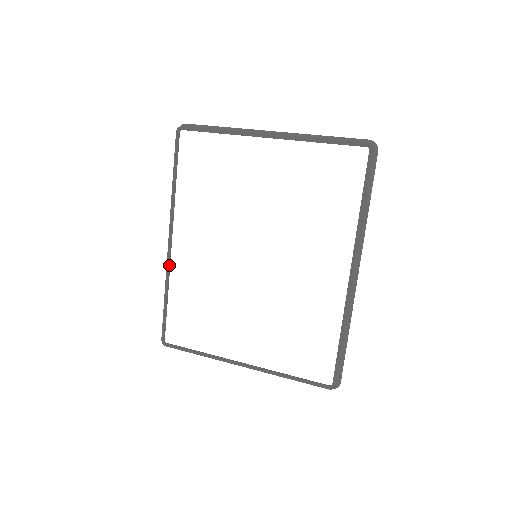
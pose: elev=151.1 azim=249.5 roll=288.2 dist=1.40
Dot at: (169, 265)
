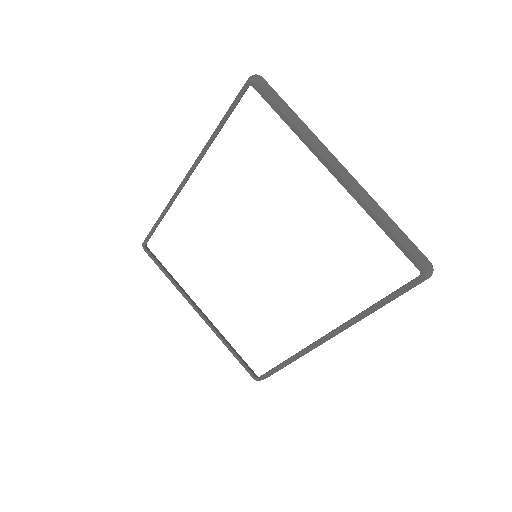
Dot at: (175, 197)
